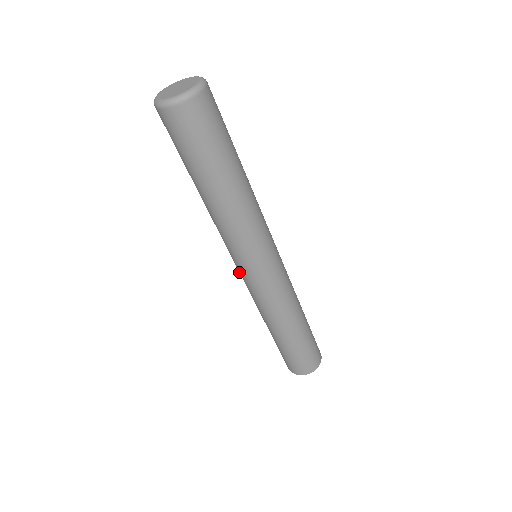
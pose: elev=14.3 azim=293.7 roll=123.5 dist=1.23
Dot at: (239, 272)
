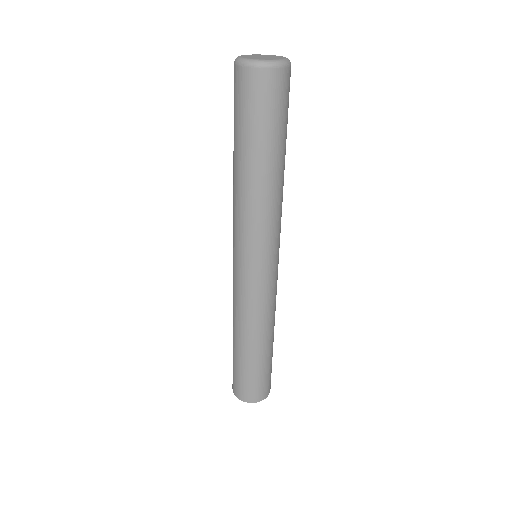
Dot at: (236, 269)
